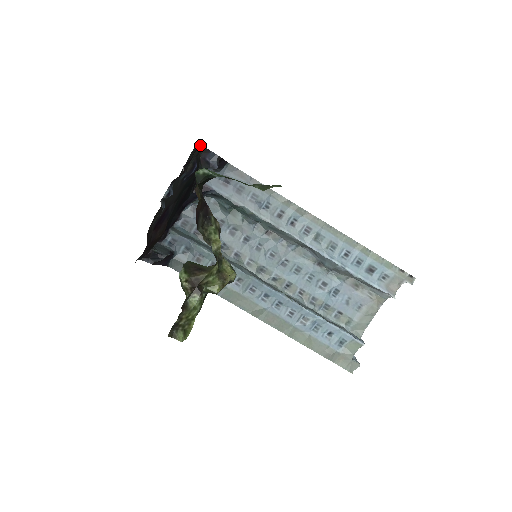
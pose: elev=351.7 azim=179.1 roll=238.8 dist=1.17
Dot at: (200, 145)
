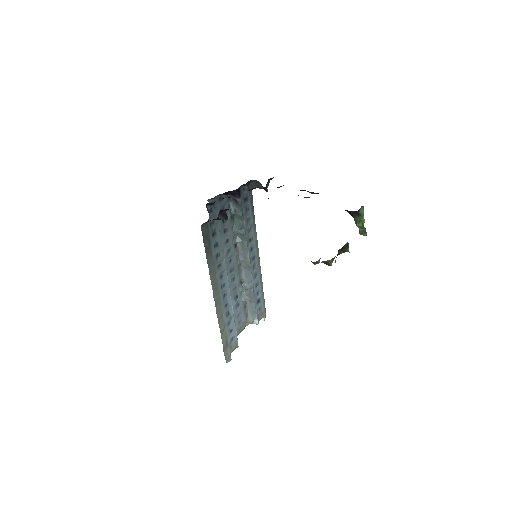
Dot at: occluded
